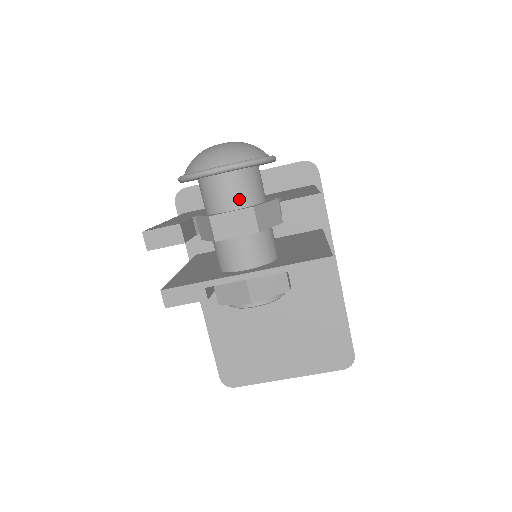
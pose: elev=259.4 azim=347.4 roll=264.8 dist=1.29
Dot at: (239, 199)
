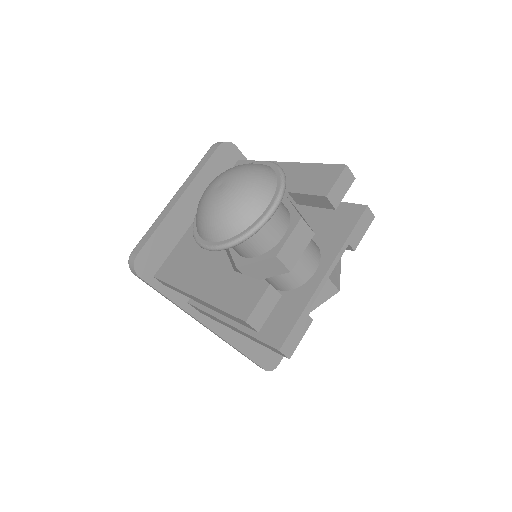
Dot at: (283, 221)
